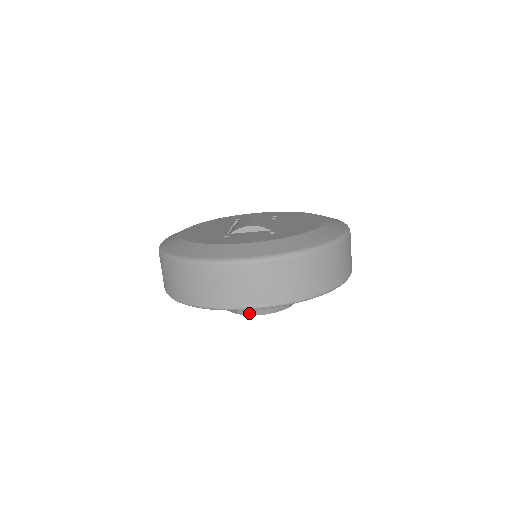
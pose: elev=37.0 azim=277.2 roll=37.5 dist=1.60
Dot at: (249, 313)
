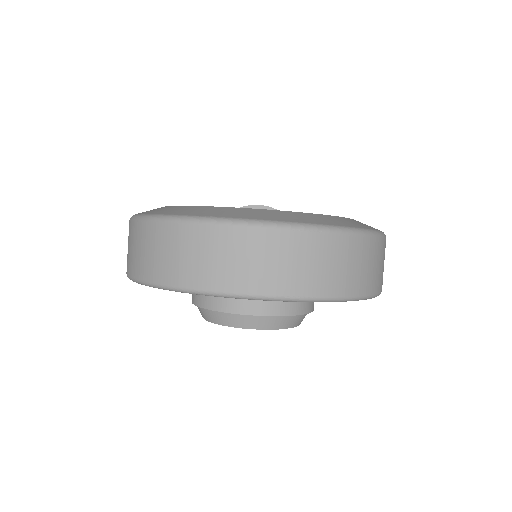
Dot at: (239, 324)
